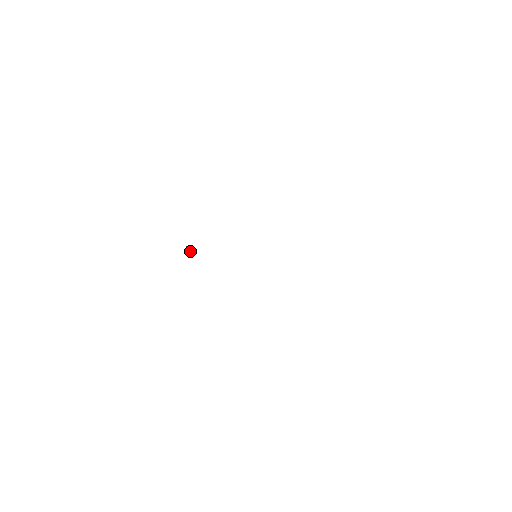
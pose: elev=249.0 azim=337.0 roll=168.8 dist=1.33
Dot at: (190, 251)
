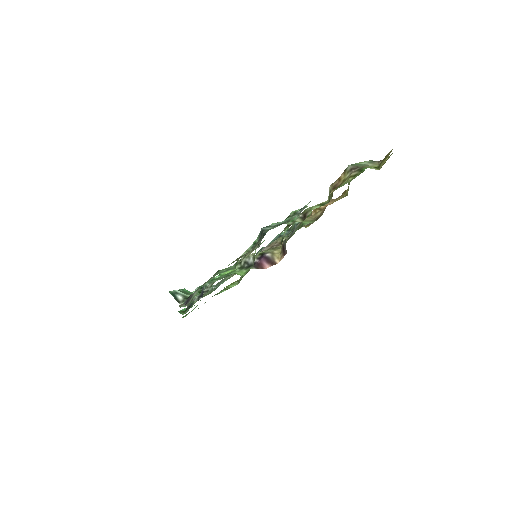
Dot at: (190, 292)
